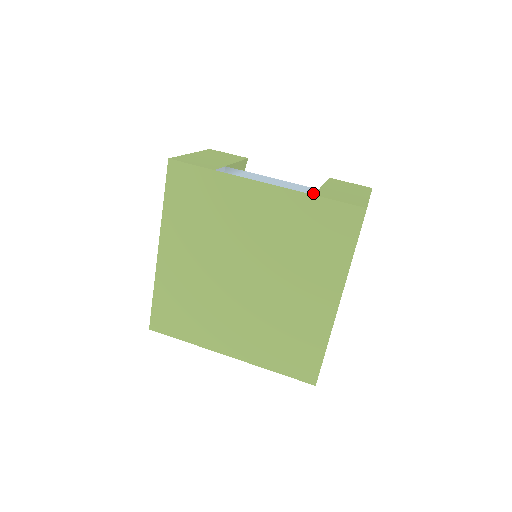
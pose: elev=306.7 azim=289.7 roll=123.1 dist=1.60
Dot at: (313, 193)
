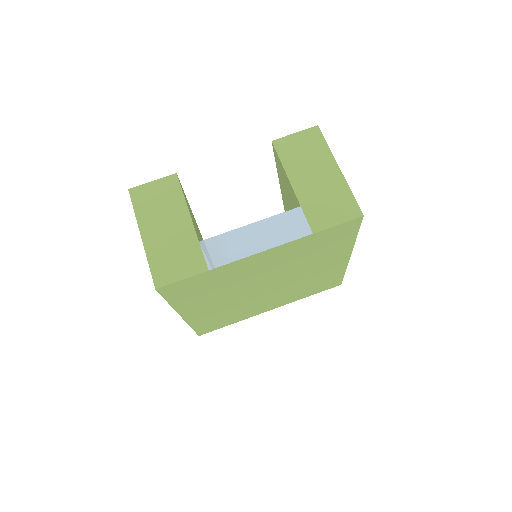
Dot at: (309, 229)
